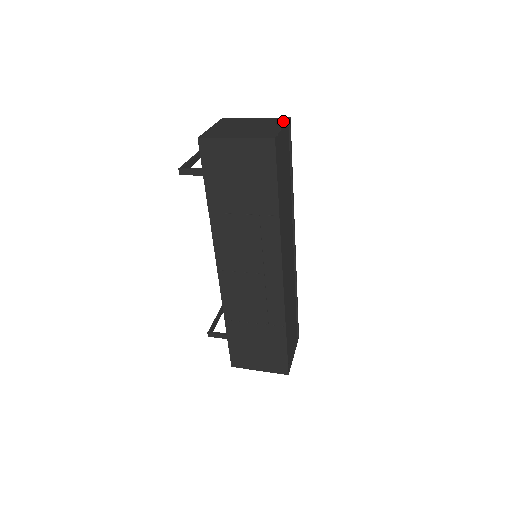
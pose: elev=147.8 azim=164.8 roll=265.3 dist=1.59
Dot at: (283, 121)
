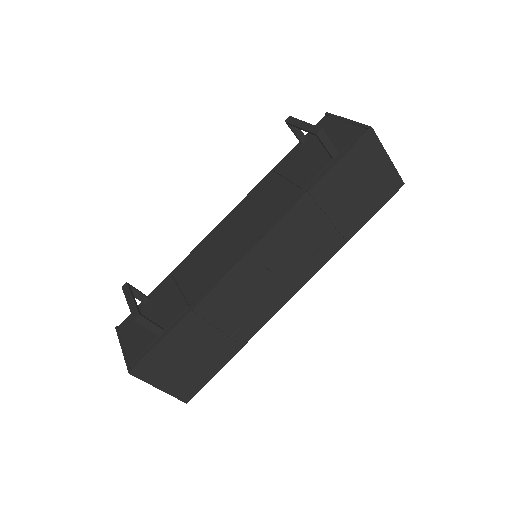
Dot at: occluded
